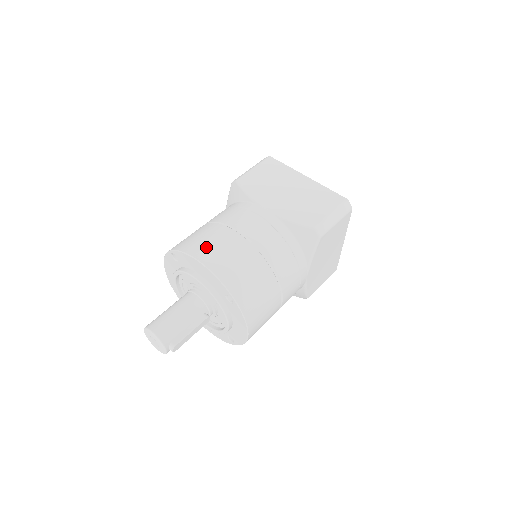
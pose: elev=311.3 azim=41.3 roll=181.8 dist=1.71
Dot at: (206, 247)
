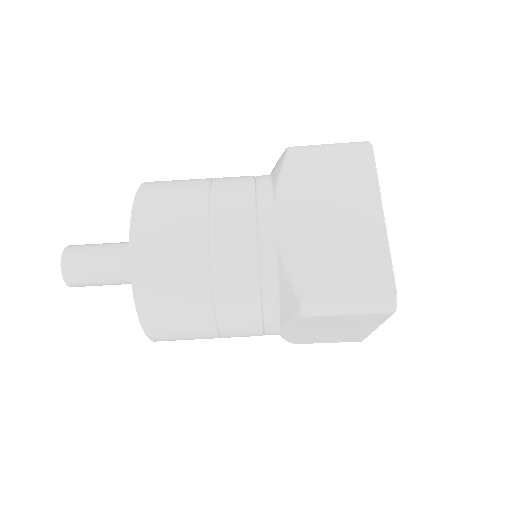
Dot at: (171, 337)
